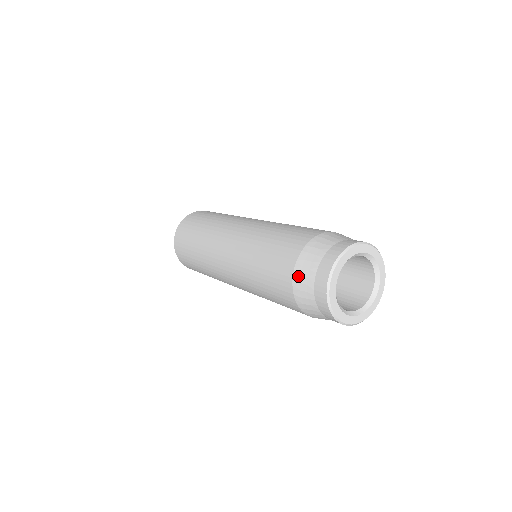
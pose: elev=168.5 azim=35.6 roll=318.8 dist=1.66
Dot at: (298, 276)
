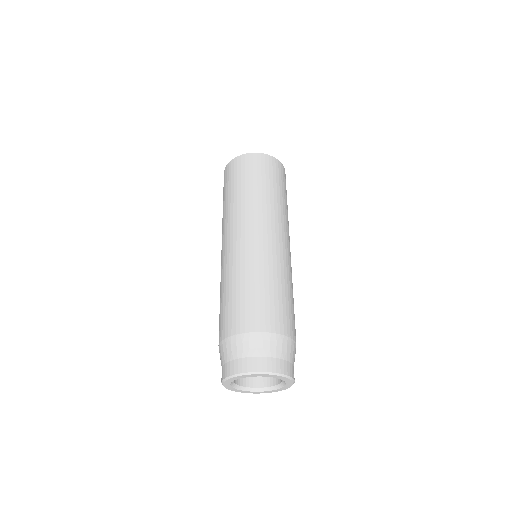
Dot at: (222, 347)
